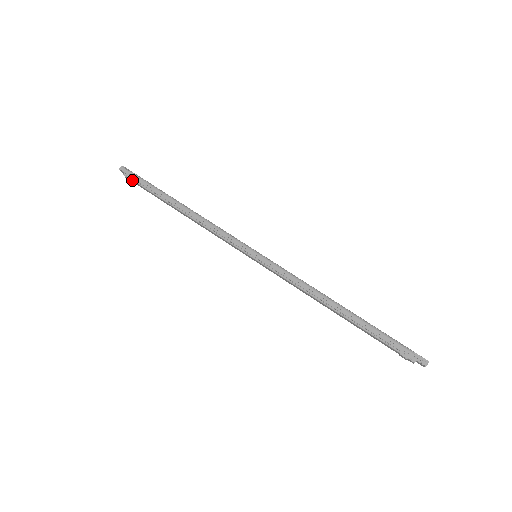
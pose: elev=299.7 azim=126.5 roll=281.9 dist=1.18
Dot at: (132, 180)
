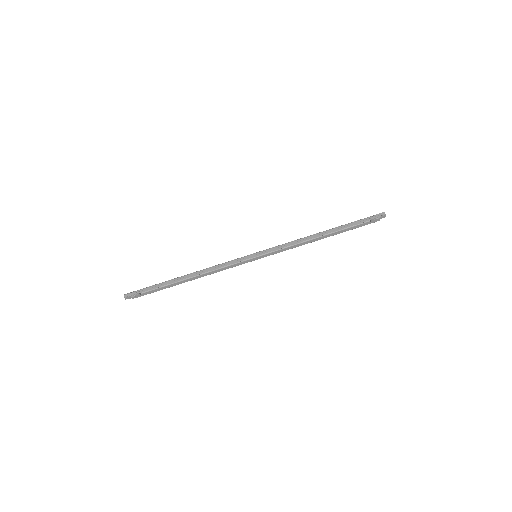
Dot at: (140, 294)
